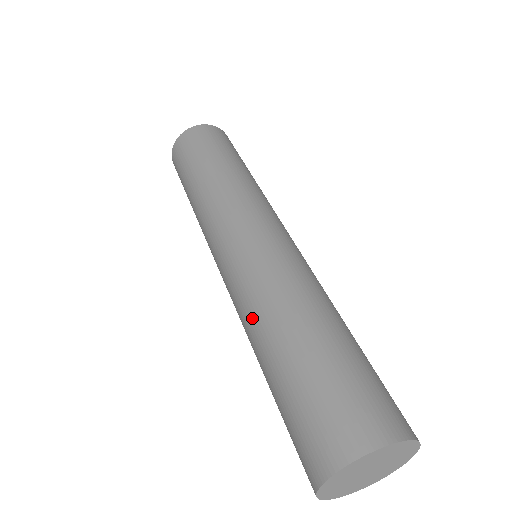
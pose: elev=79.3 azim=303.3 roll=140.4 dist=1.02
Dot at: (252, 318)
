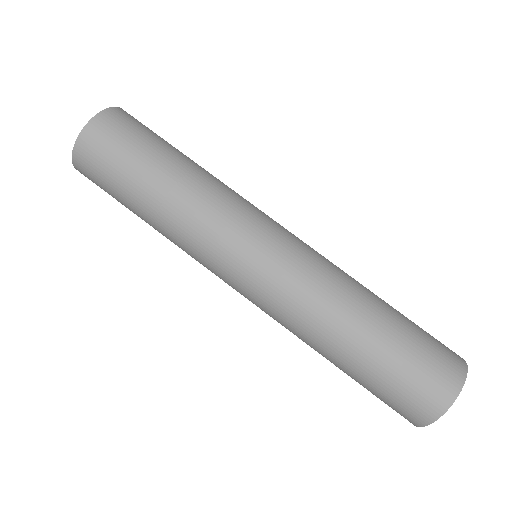
Dot at: (321, 319)
